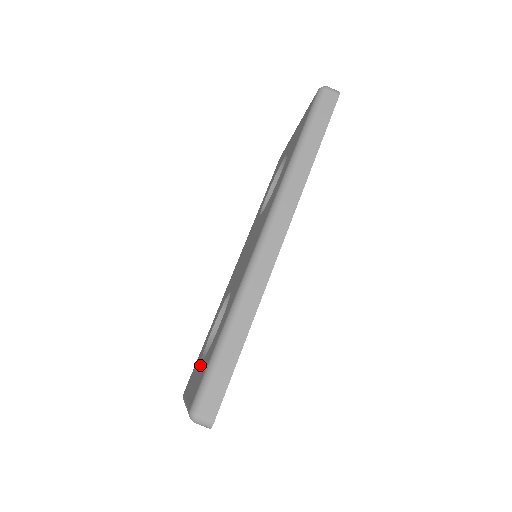
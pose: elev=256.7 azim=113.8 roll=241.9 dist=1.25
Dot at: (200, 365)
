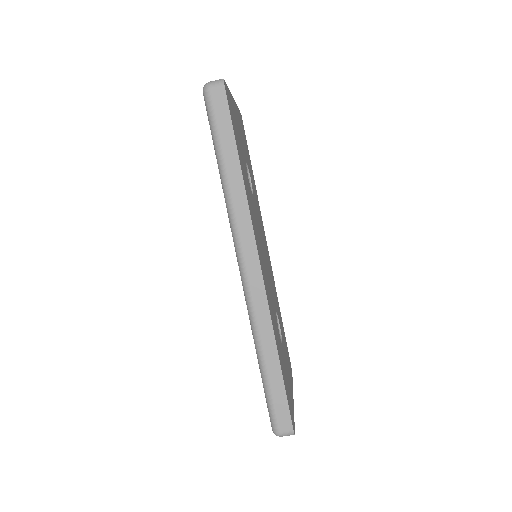
Dot at: occluded
